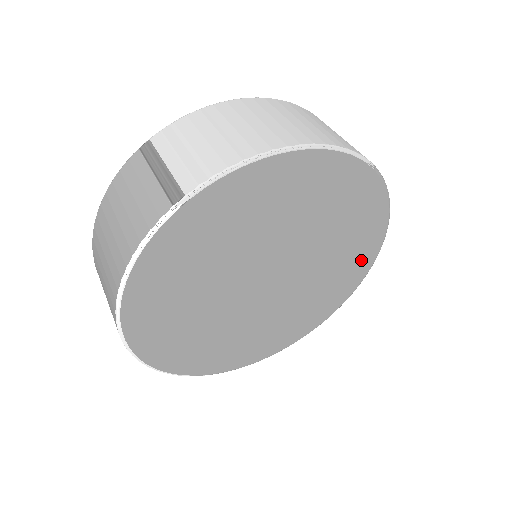
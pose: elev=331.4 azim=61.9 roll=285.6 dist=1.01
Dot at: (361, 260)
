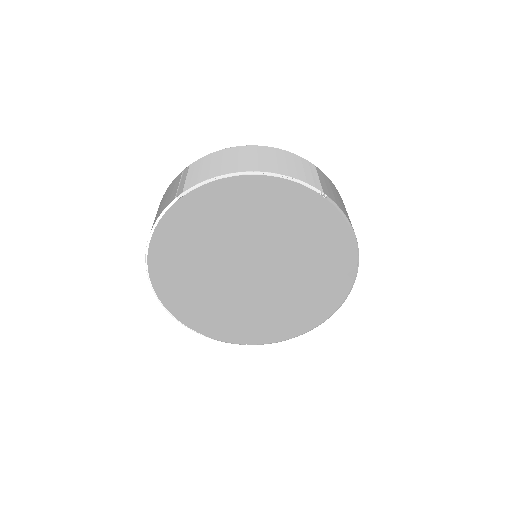
Dot at: (339, 276)
